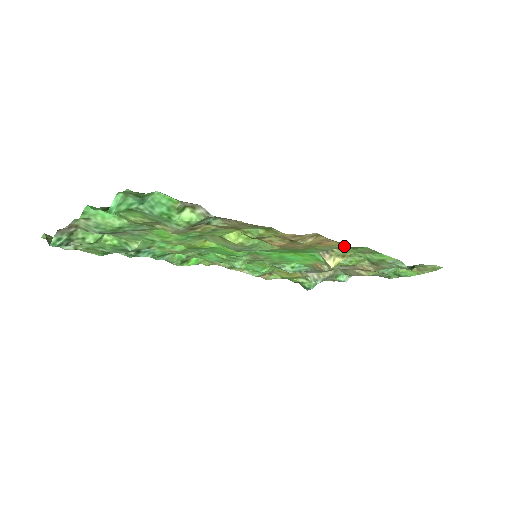
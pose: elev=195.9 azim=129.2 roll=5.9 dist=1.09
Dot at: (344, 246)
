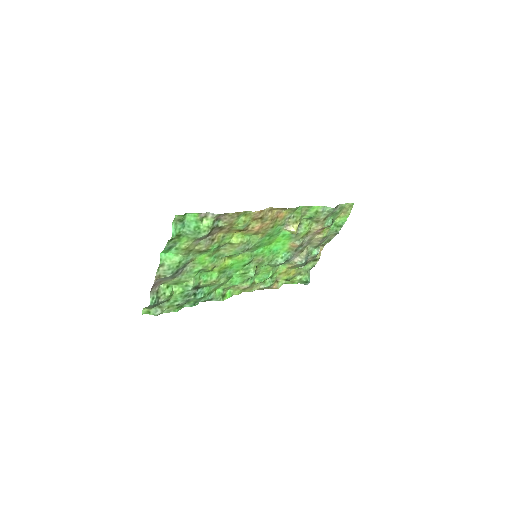
Dot at: (288, 209)
